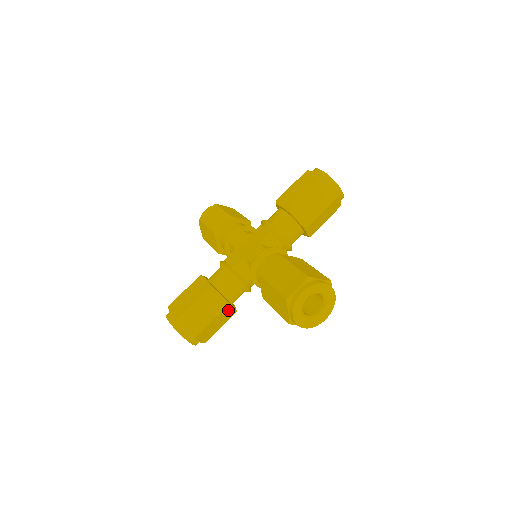
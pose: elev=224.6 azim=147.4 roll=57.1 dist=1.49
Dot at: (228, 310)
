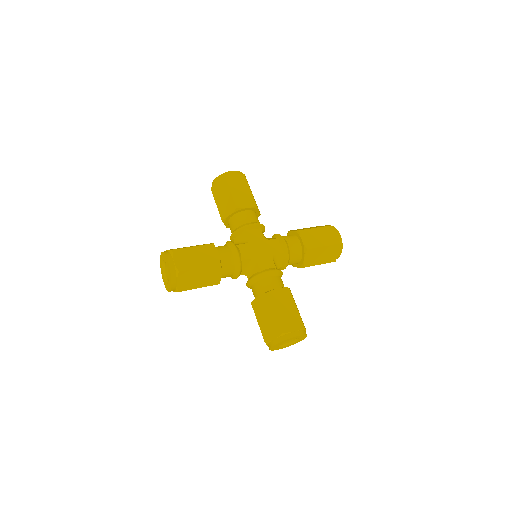
Dot at: occluded
